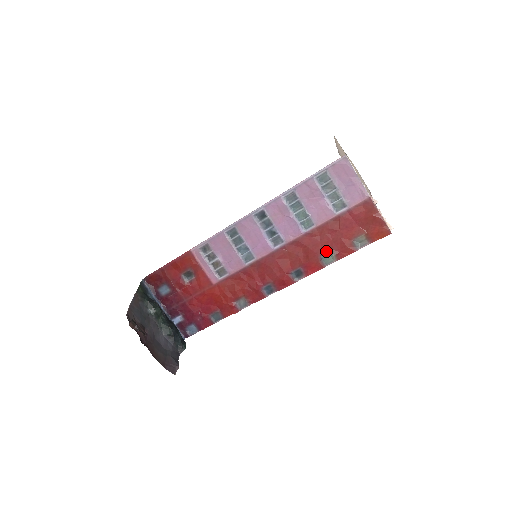
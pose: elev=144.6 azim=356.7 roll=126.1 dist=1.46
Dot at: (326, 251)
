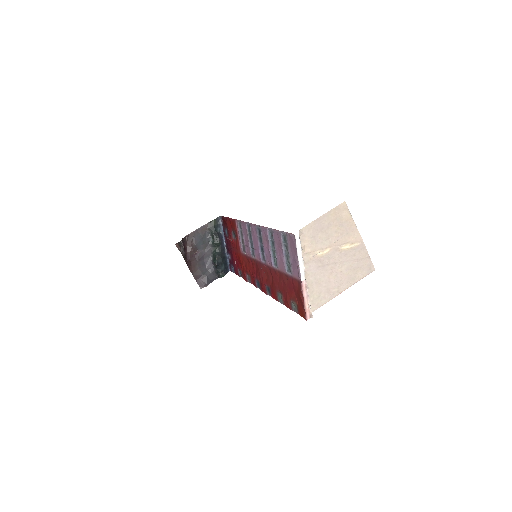
Dot at: (280, 292)
